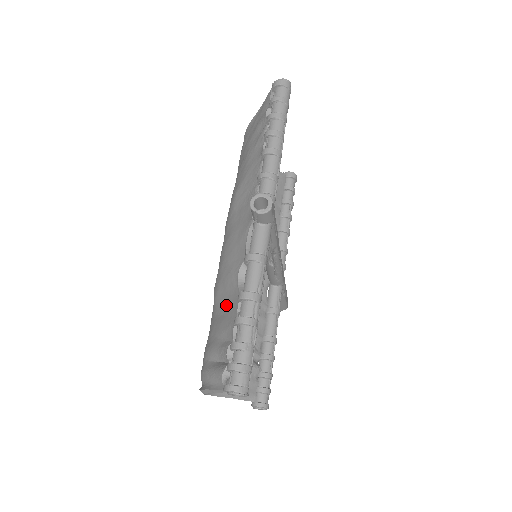
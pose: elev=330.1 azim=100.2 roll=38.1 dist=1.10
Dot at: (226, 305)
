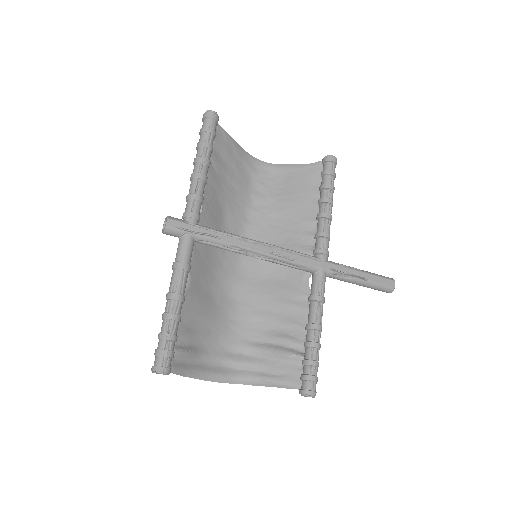
Dot at: occluded
